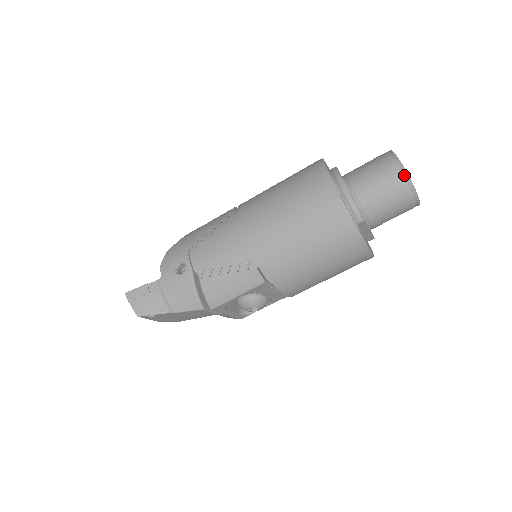
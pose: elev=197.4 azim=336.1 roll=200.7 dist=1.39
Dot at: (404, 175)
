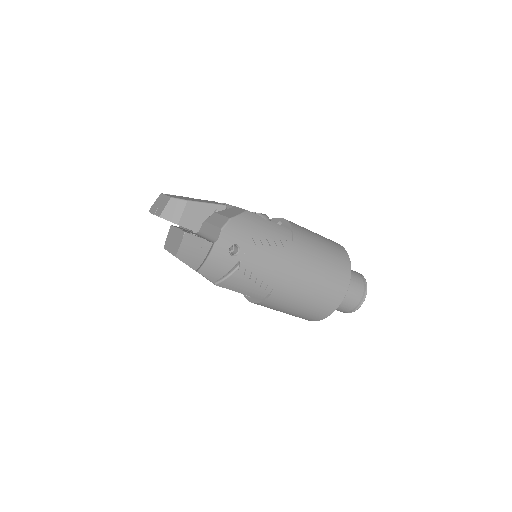
Dot at: (360, 305)
